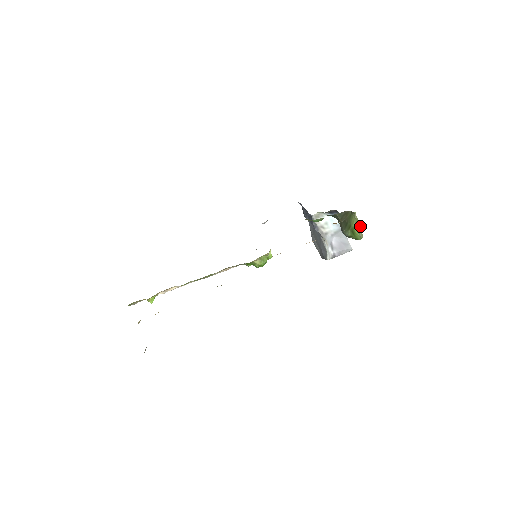
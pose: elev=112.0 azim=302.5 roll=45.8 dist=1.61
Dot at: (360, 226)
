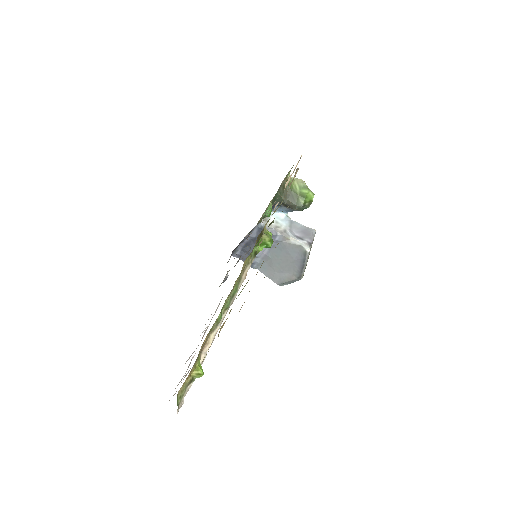
Dot at: (303, 182)
